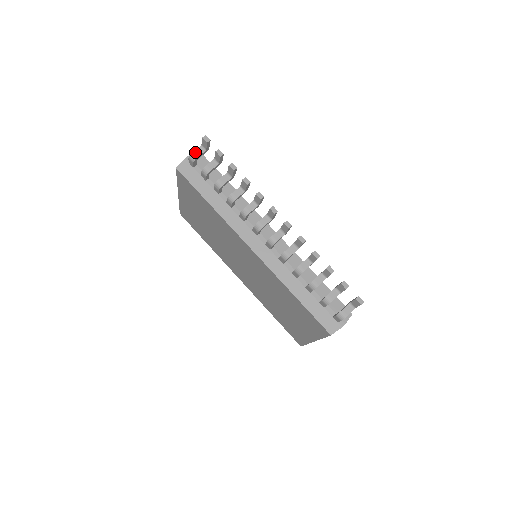
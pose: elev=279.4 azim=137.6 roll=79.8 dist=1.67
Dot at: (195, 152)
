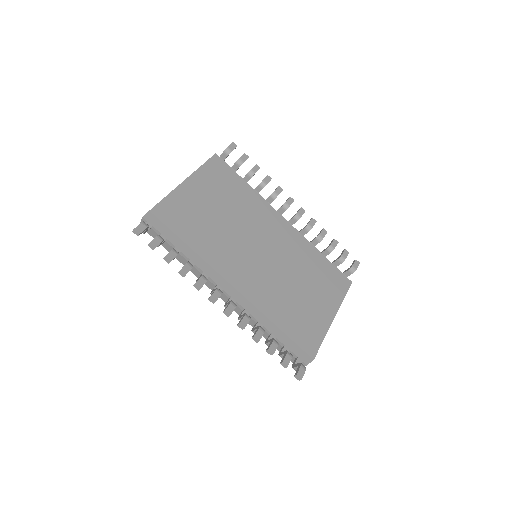
Dot at: occluded
